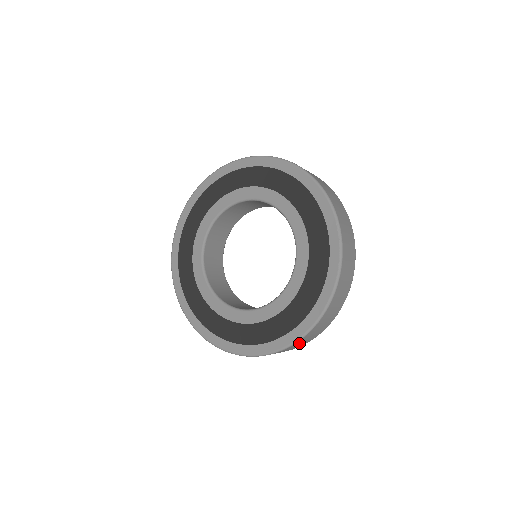
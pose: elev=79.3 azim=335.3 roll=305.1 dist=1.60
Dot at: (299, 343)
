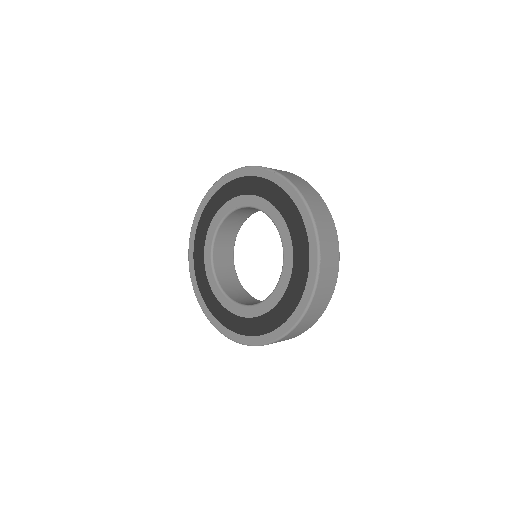
Dot at: (326, 252)
